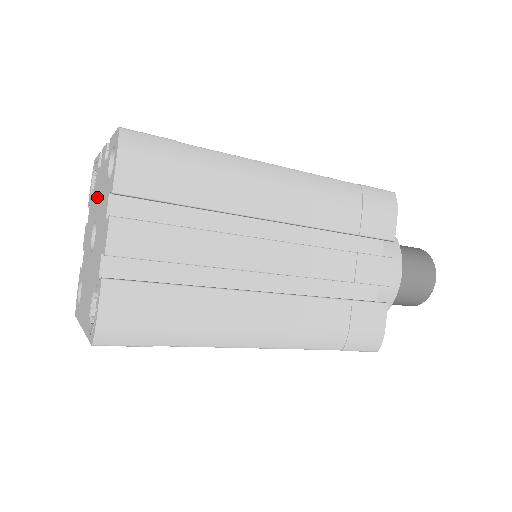
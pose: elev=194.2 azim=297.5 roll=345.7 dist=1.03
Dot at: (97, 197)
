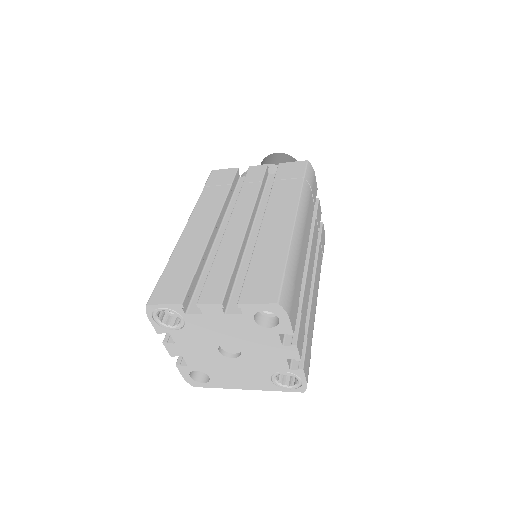
Dot at: (216, 332)
